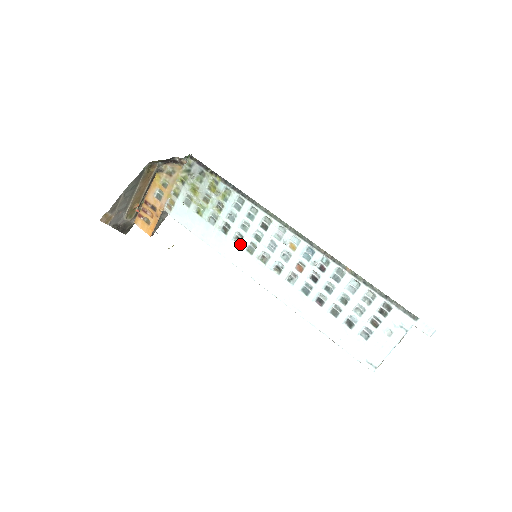
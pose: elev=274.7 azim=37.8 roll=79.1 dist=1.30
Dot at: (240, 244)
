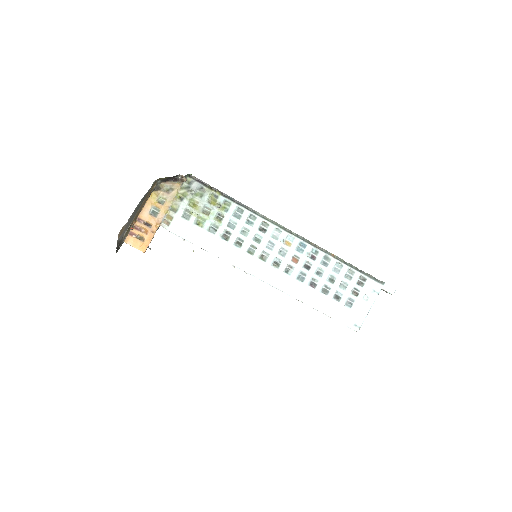
Dot at: (241, 247)
